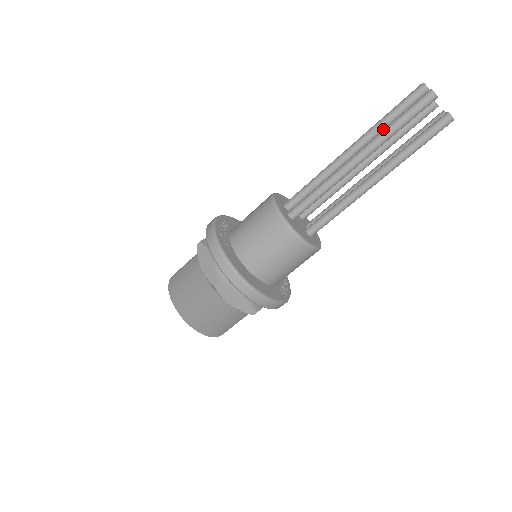
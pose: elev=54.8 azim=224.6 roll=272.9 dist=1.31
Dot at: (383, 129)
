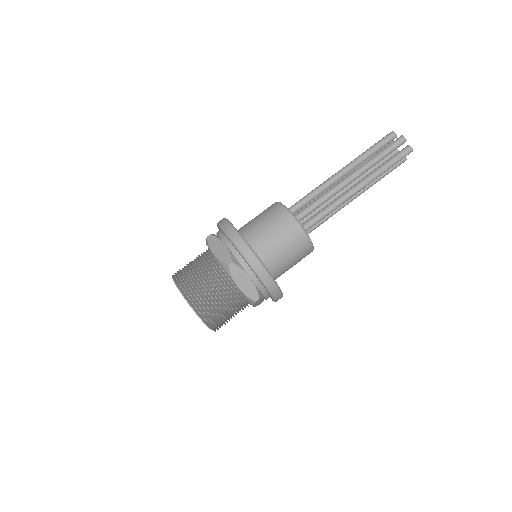
Dot at: occluded
